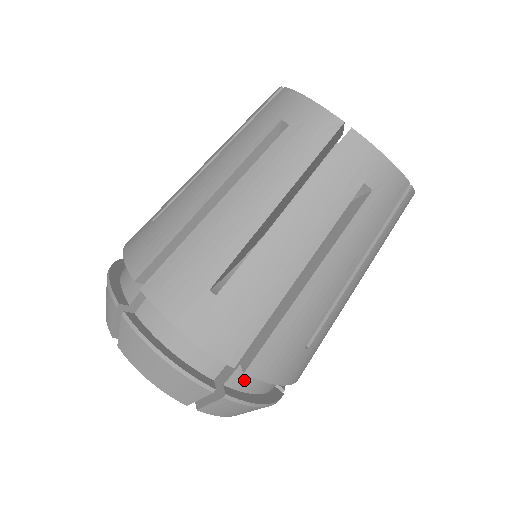
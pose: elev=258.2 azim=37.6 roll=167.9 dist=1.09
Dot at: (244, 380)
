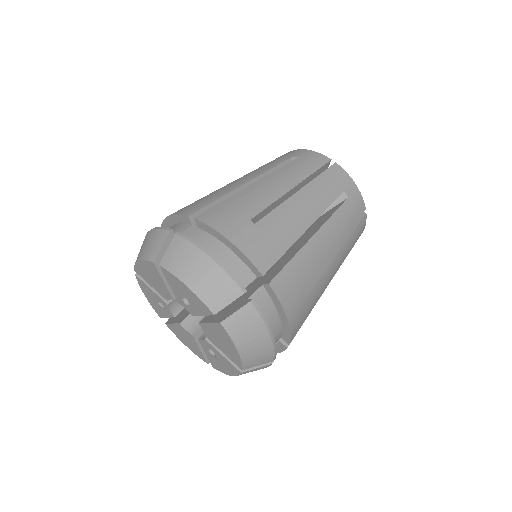
Dot at: (199, 239)
